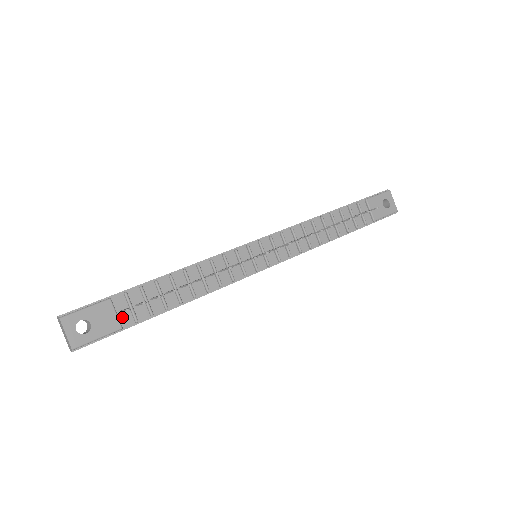
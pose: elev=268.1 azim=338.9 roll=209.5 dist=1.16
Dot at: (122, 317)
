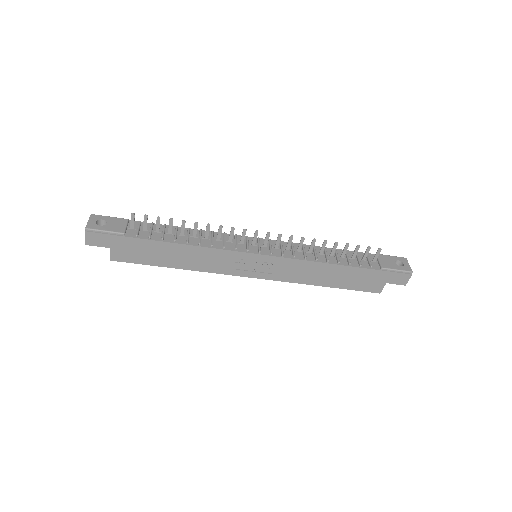
Dot at: (129, 231)
